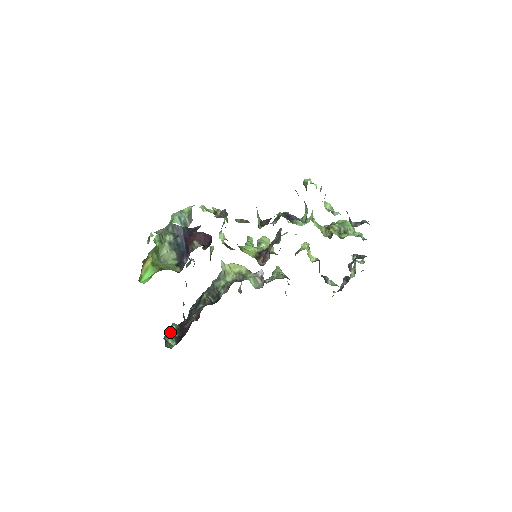
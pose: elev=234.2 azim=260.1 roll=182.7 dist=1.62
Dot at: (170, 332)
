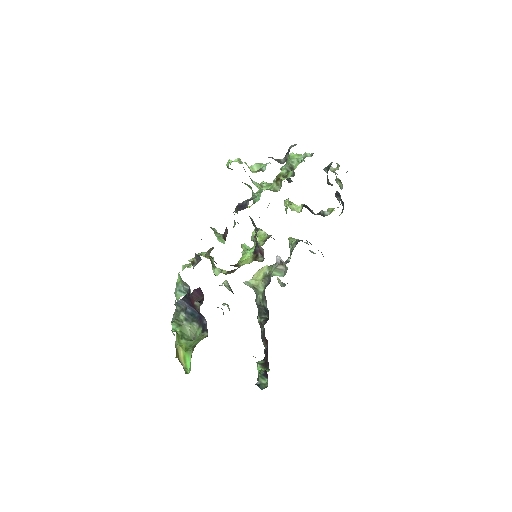
Dot at: (258, 374)
